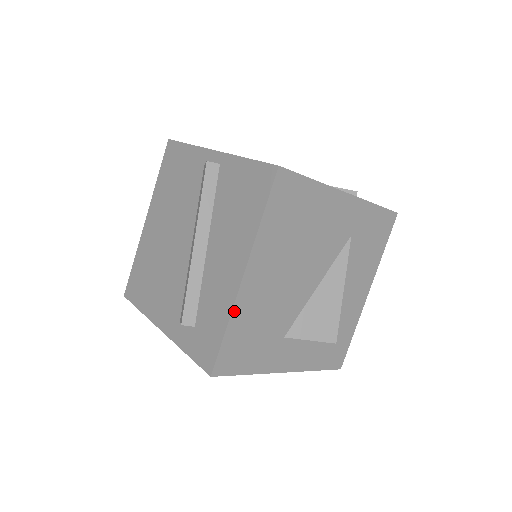
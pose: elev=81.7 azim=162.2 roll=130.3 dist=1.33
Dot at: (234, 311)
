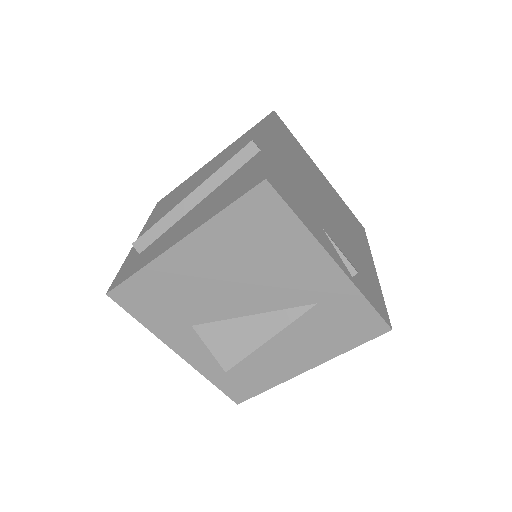
Dot at: (154, 263)
